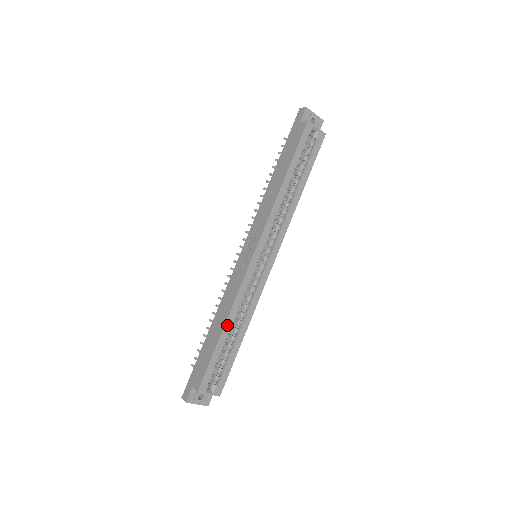
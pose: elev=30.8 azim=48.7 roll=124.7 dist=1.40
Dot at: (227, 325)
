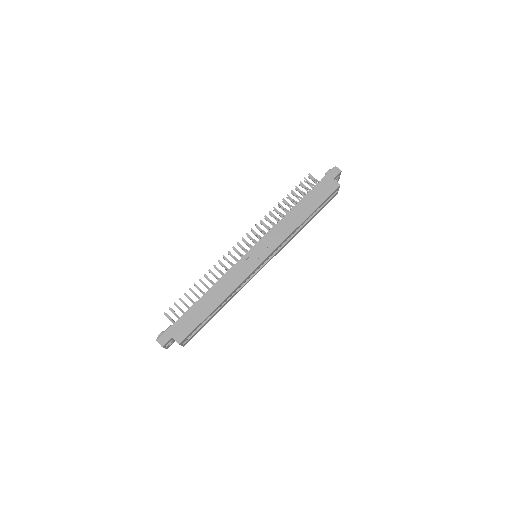
Dot at: (222, 303)
